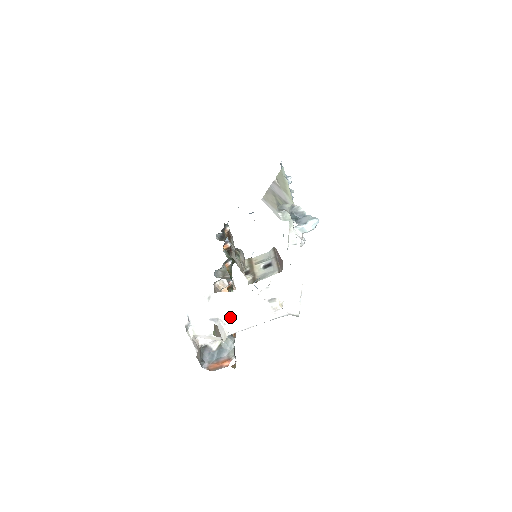
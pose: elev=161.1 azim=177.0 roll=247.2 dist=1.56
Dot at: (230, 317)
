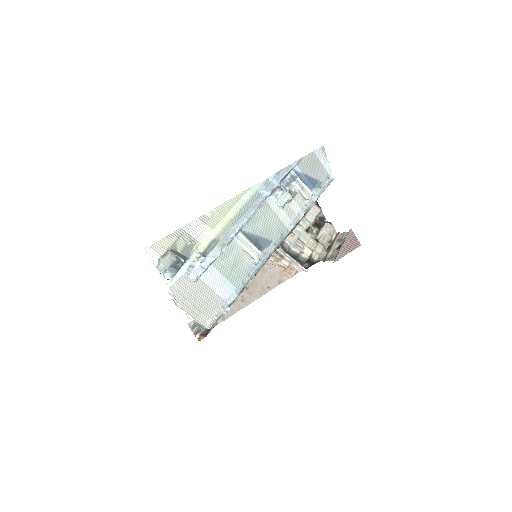
Dot at: occluded
